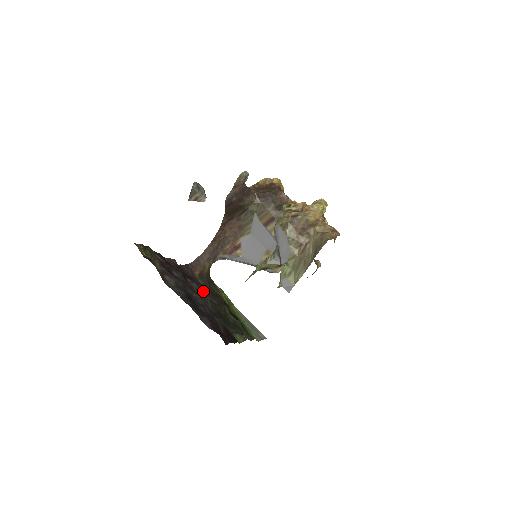
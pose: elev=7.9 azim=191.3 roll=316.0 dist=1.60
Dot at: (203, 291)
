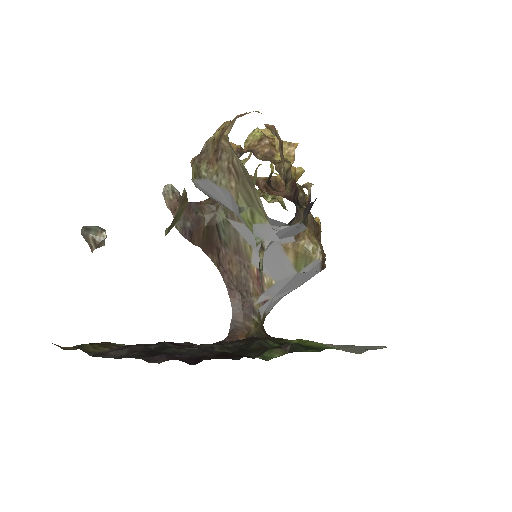
Dot at: (222, 345)
